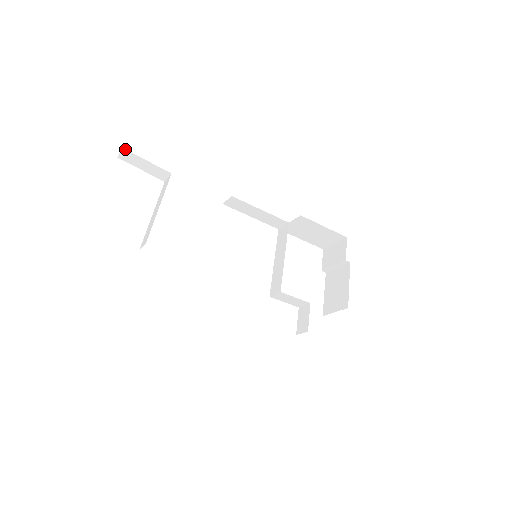
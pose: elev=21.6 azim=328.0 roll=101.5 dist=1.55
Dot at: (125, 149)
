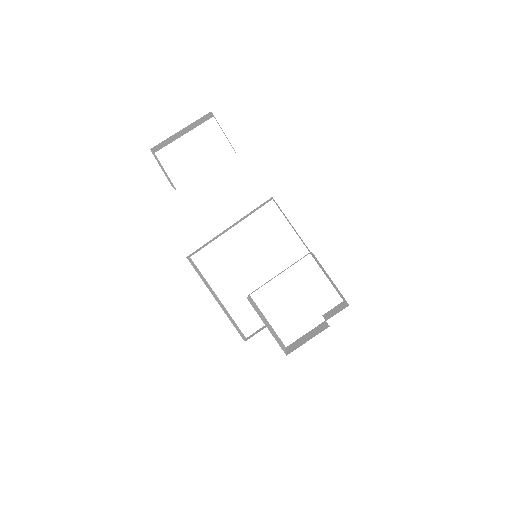
Dot at: occluded
